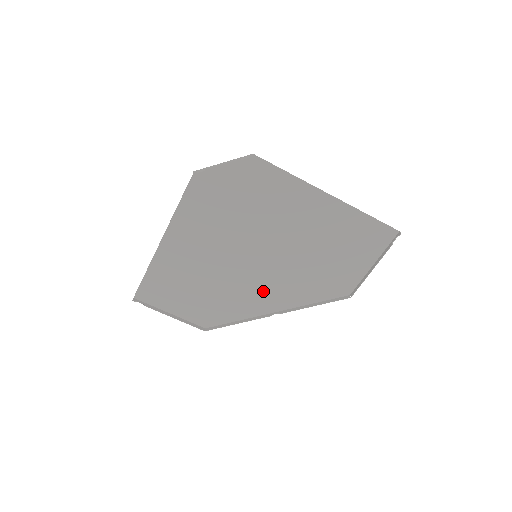
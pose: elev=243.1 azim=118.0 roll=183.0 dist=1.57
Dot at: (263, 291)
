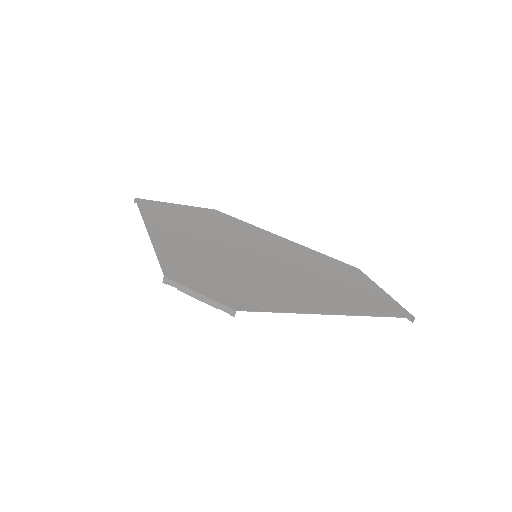
Dot at: (268, 243)
